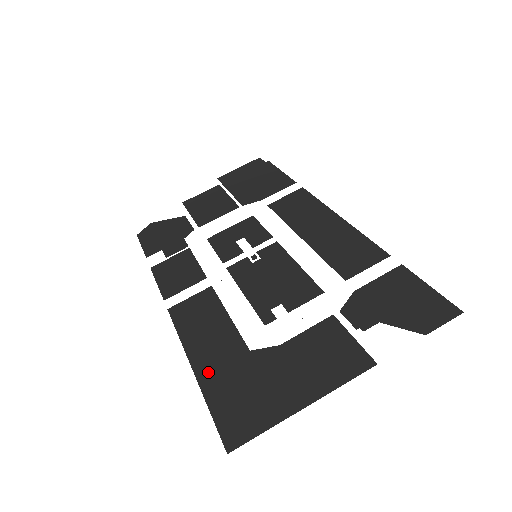
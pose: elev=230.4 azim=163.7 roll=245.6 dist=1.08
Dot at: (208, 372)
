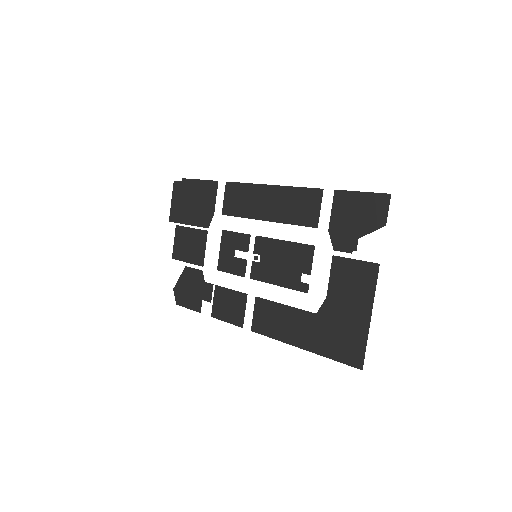
Dot at: (310, 343)
